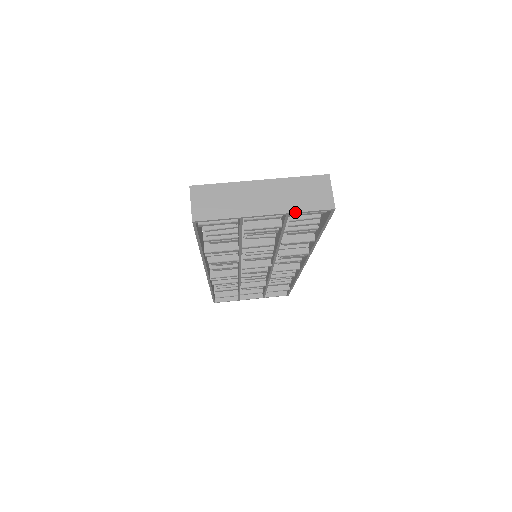
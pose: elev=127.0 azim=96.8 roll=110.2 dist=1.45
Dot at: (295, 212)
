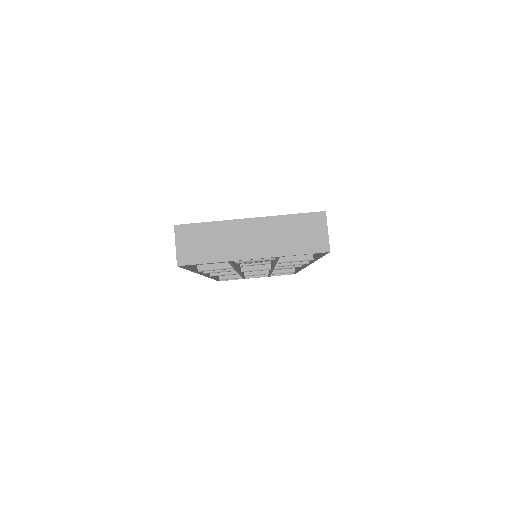
Dot at: (286, 255)
